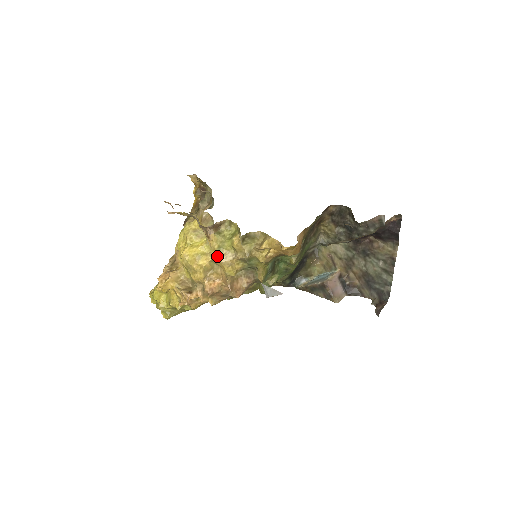
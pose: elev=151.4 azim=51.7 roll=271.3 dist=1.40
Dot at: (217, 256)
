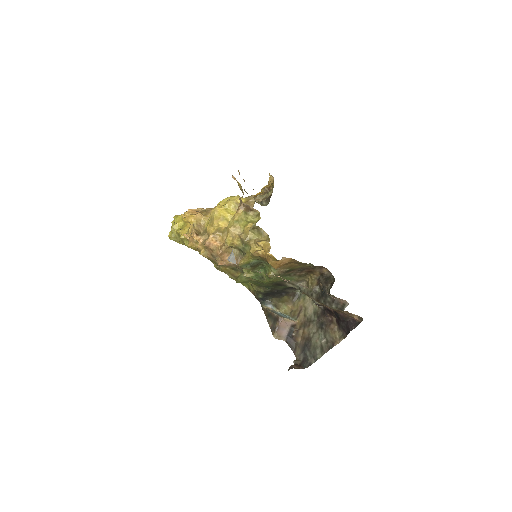
Dot at: (231, 224)
